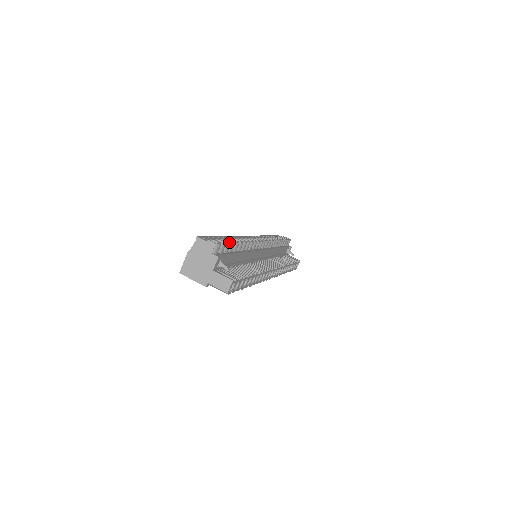
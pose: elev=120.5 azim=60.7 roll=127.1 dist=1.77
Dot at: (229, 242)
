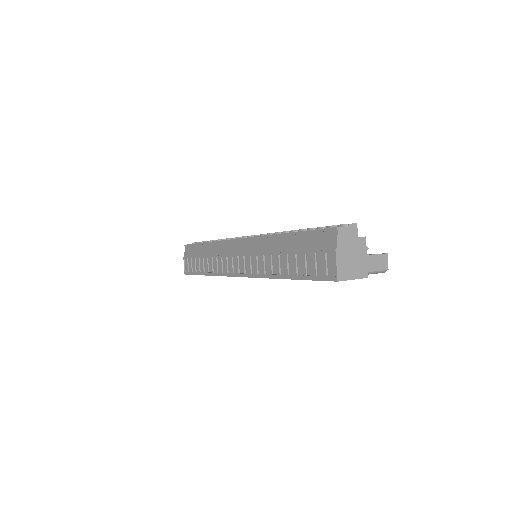
Dot at: occluded
